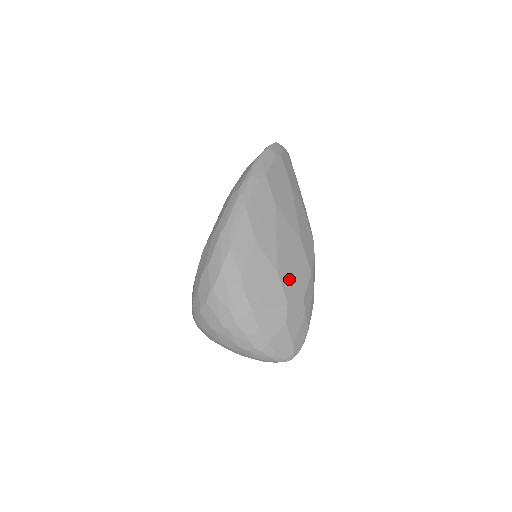
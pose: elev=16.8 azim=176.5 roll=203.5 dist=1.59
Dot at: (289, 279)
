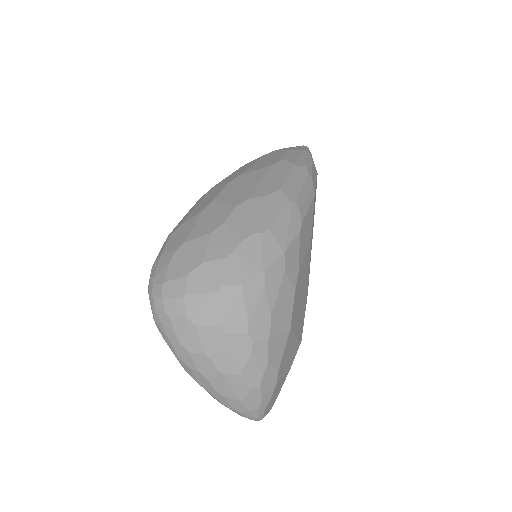
Dot at: occluded
